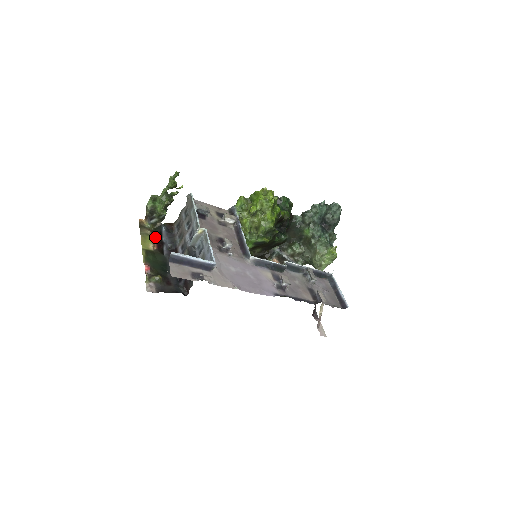
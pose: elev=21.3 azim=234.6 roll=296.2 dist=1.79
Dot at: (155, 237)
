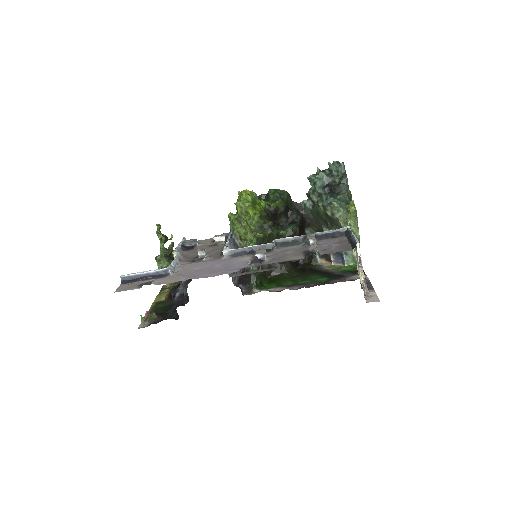
Dot at: (171, 291)
